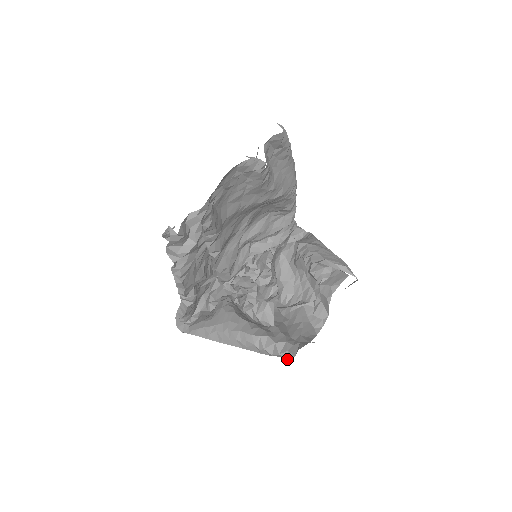
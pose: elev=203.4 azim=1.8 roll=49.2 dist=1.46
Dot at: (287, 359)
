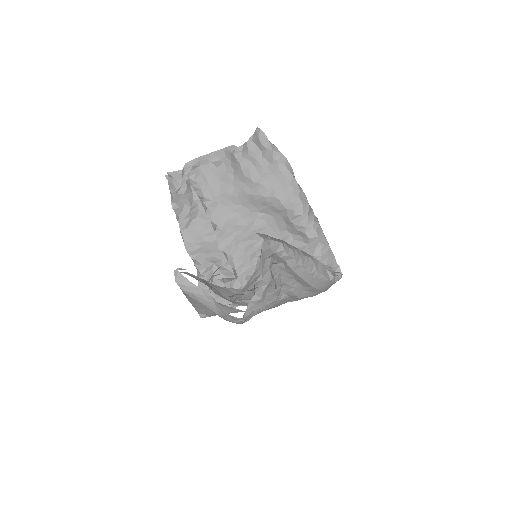
Dot at: (176, 281)
